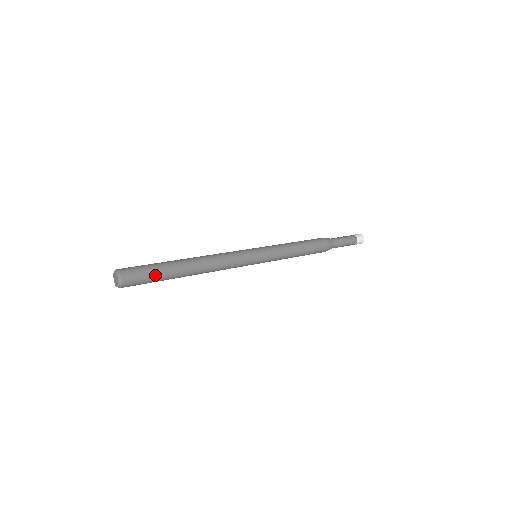
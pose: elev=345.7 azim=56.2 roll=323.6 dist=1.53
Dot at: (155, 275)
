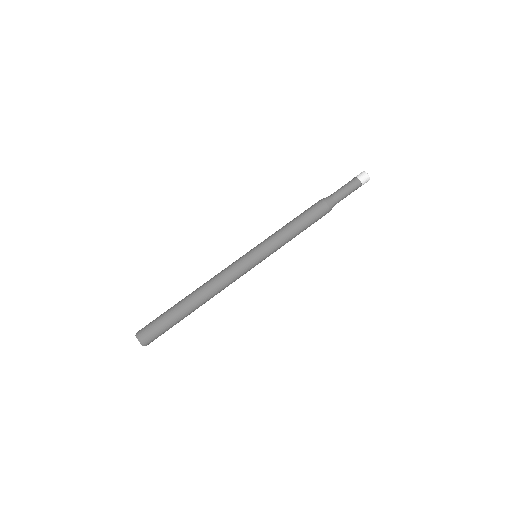
Dot at: (167, 323)
